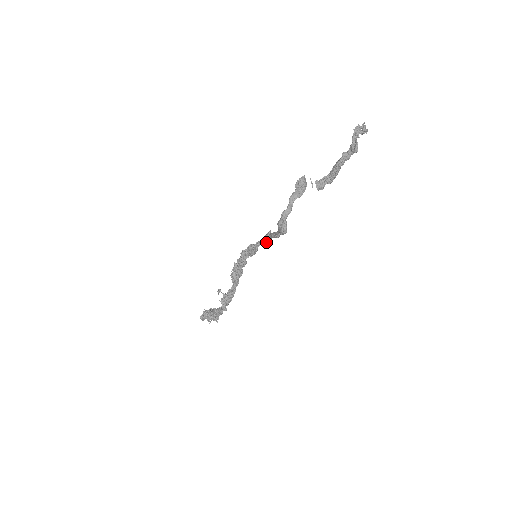
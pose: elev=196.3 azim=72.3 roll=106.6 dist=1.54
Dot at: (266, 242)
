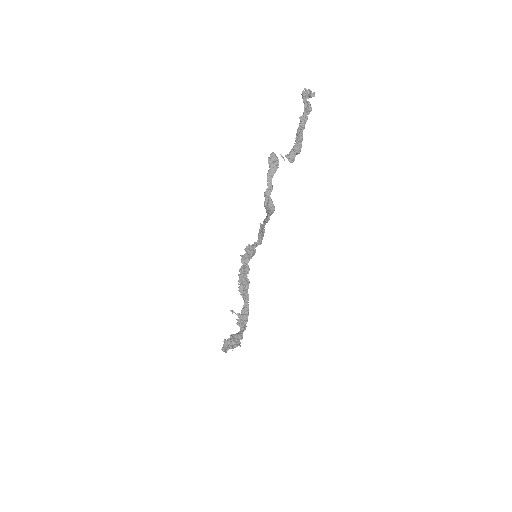
Dot at: (261, 240)
